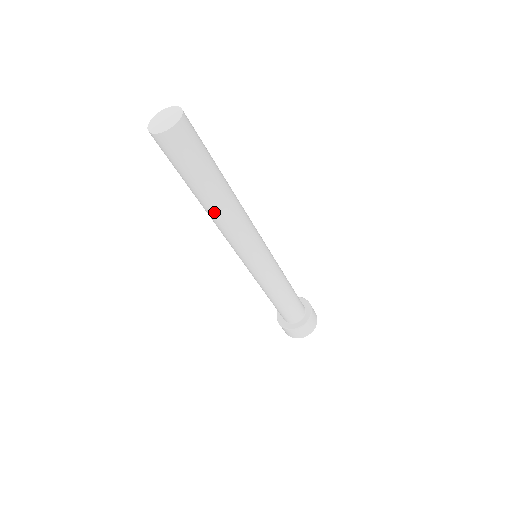
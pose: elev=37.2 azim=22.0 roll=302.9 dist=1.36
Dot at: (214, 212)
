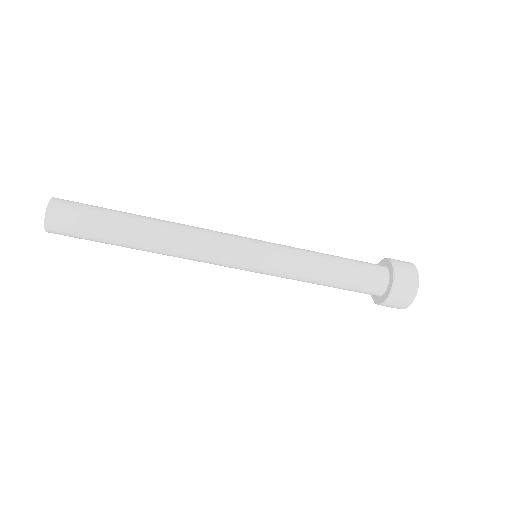
Dot at: (154, 252)
